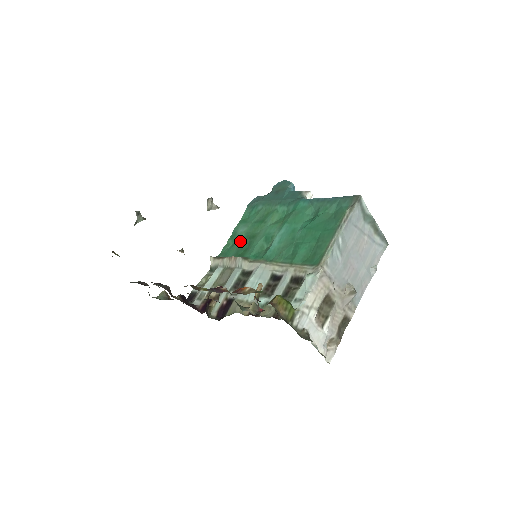
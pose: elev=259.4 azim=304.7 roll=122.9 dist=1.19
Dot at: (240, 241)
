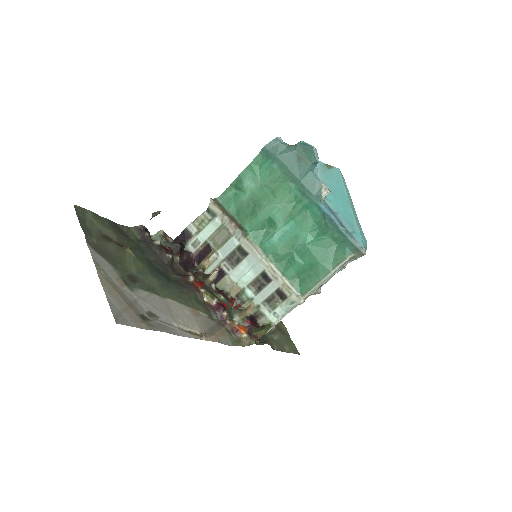
Dot at: (244, 200)
